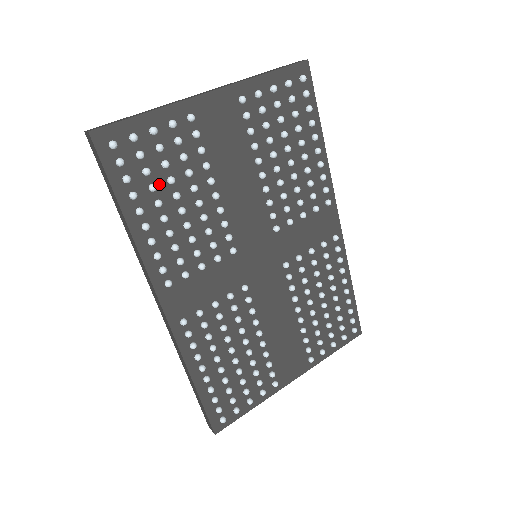
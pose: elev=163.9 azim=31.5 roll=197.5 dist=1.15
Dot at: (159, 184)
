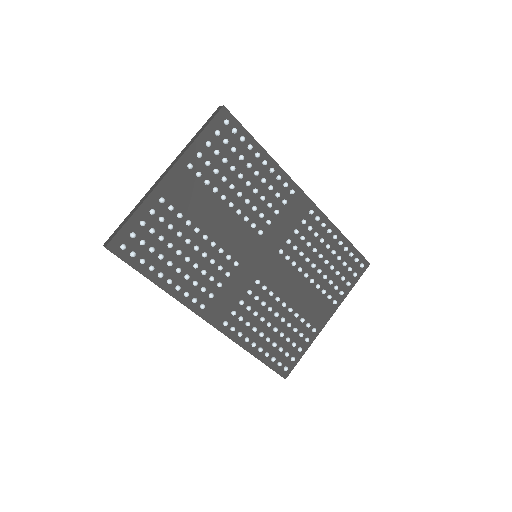
Dot at: (164, 251)
